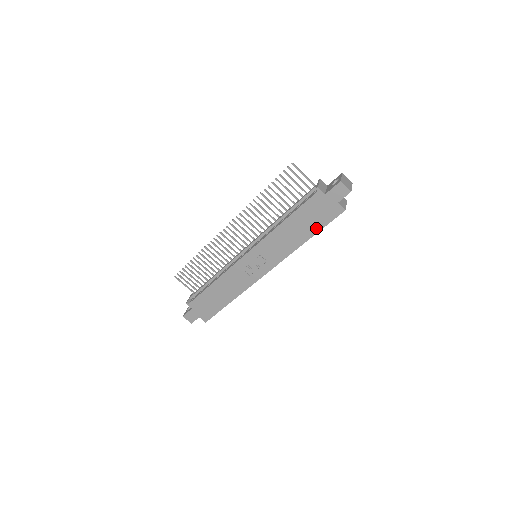
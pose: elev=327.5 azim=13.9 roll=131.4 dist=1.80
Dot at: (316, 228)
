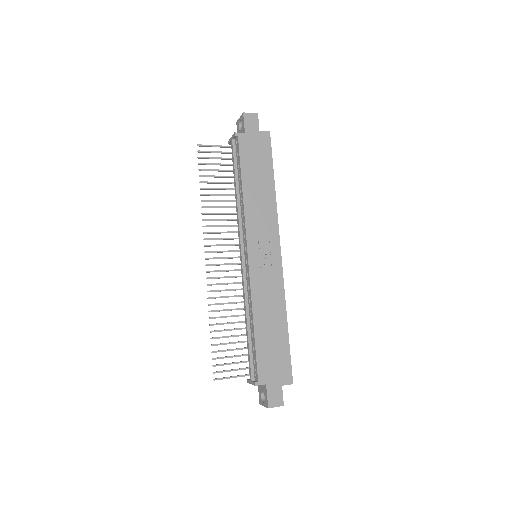
Dot at: (268, 167)
